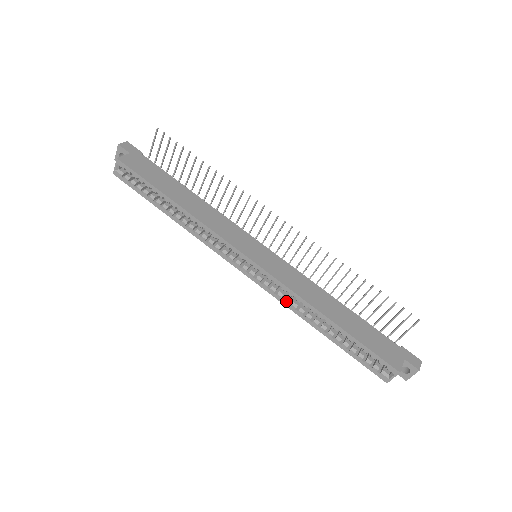
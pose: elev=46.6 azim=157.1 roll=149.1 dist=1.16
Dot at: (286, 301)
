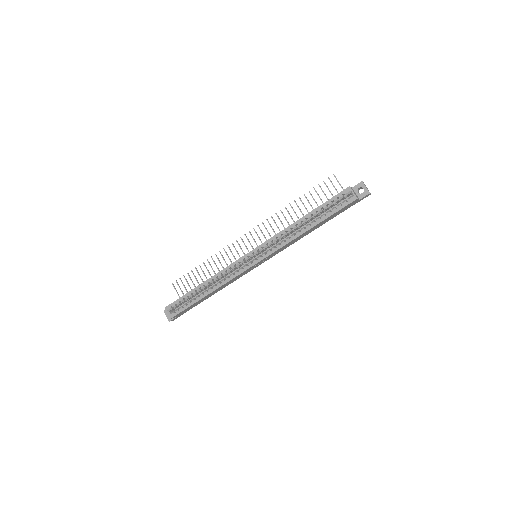
Dot at: (282, 242)
